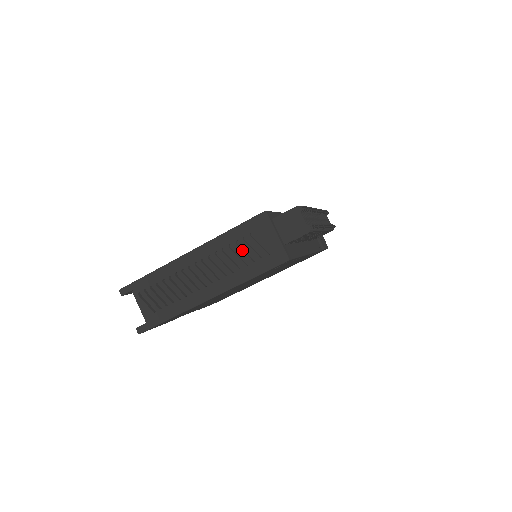
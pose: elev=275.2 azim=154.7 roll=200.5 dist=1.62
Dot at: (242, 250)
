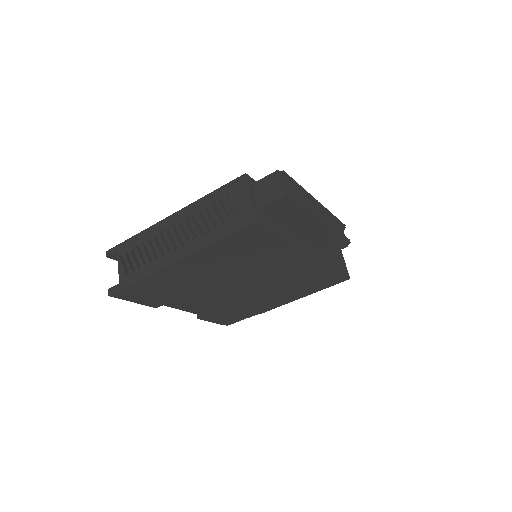
Dot at: (216, 212)
